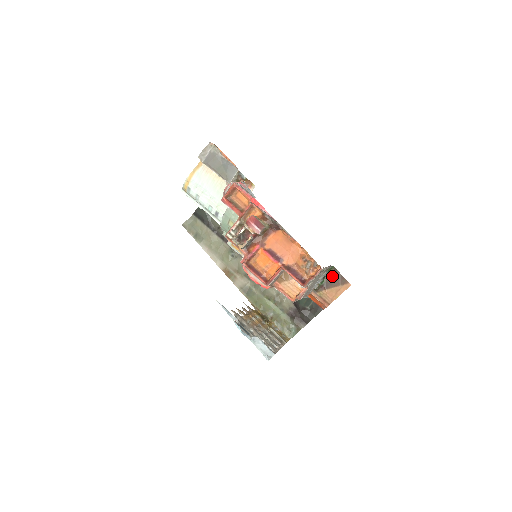
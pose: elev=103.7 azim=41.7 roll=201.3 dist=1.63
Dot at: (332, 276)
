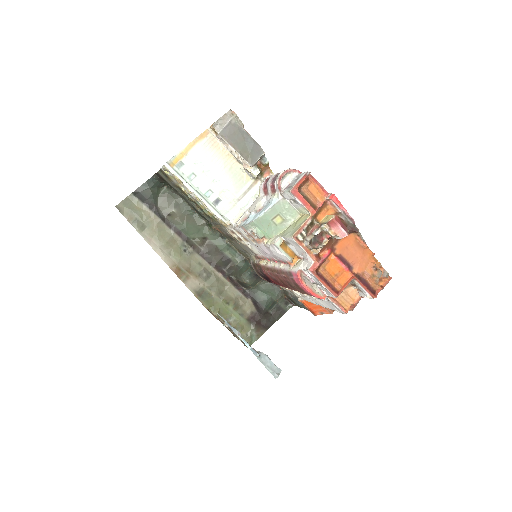
Dot at: occluded
